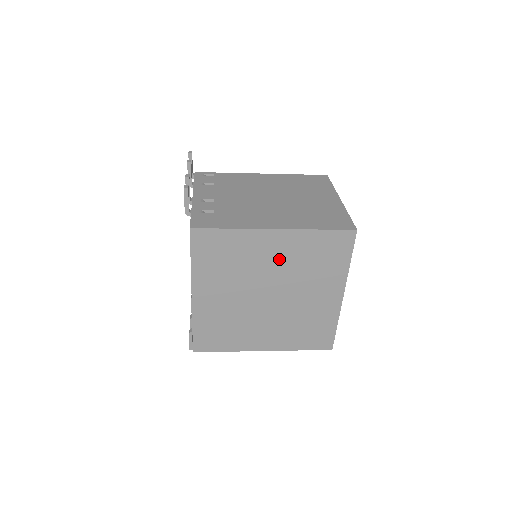
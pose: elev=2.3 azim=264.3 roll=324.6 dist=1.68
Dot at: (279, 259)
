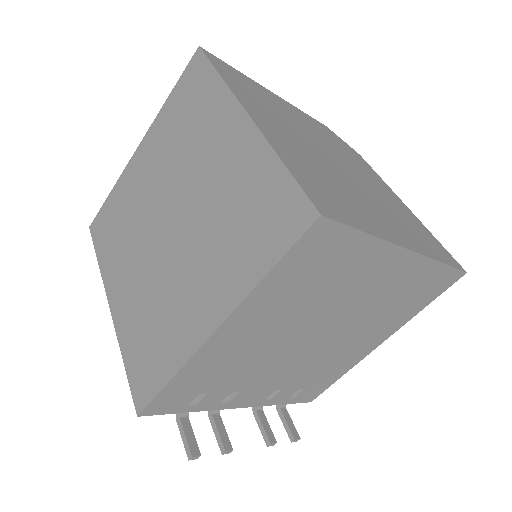
Dot at: (155, 169)
